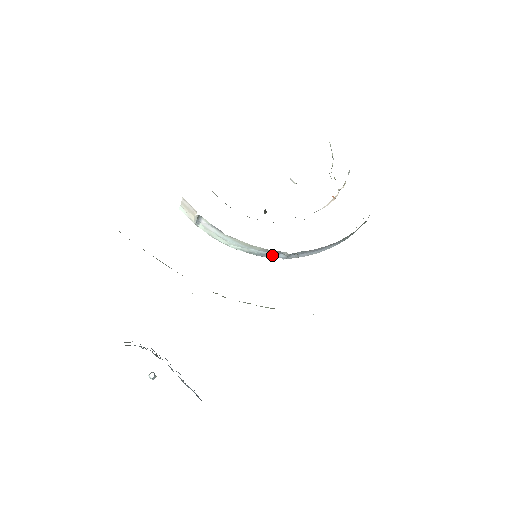
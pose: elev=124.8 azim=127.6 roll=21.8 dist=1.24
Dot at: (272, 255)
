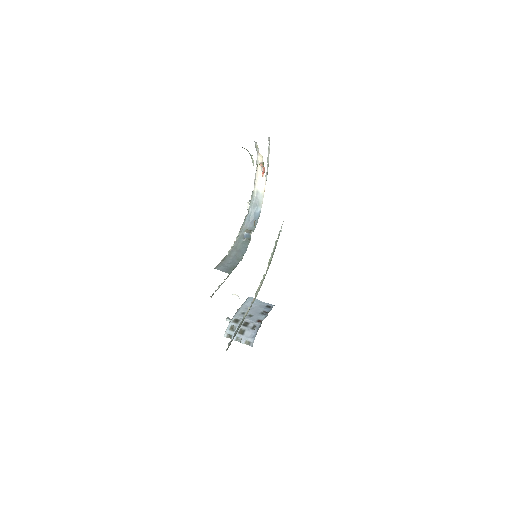
Dot at: occluded
